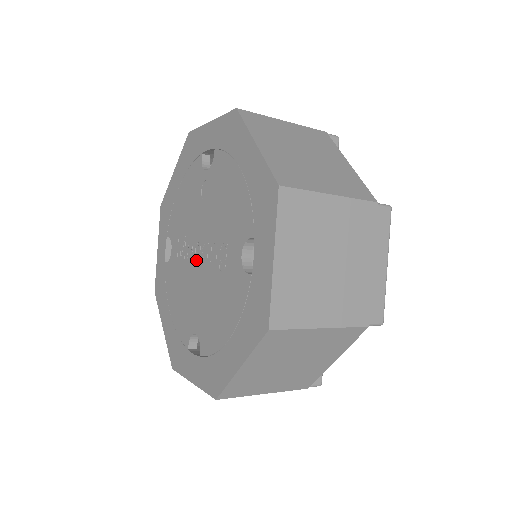
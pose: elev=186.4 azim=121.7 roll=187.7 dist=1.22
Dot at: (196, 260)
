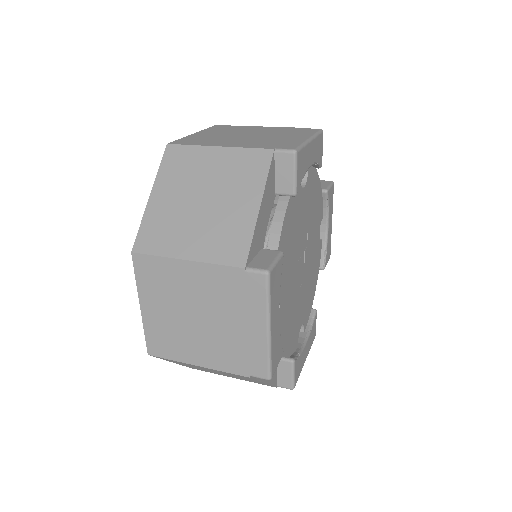
Dot at: occluded
